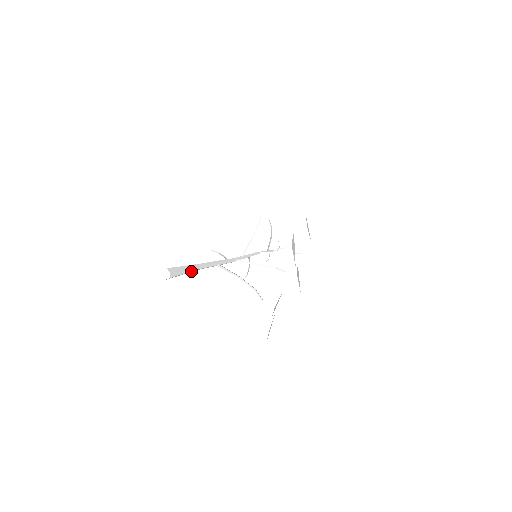
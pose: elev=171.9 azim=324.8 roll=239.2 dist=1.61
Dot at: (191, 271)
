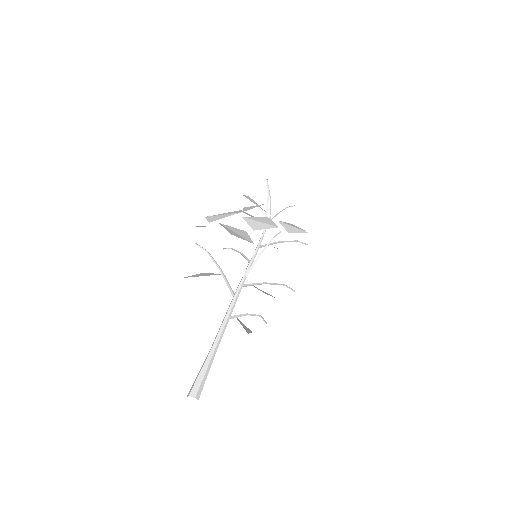
Dot at: (210, 364)
